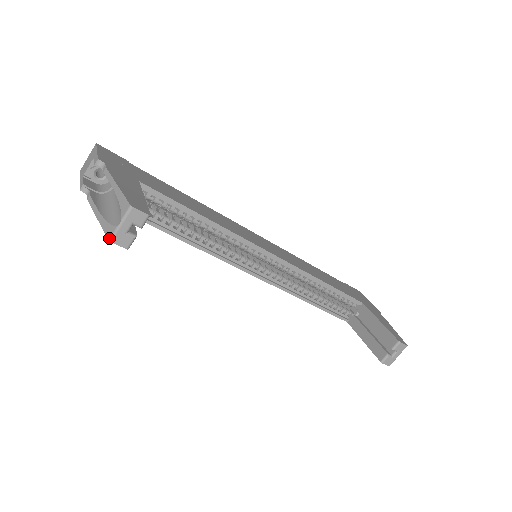
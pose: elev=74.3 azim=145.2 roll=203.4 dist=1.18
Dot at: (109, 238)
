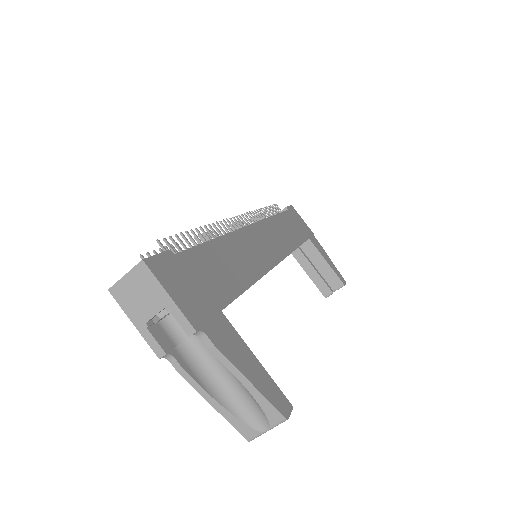
Dot at: (250, 440)
